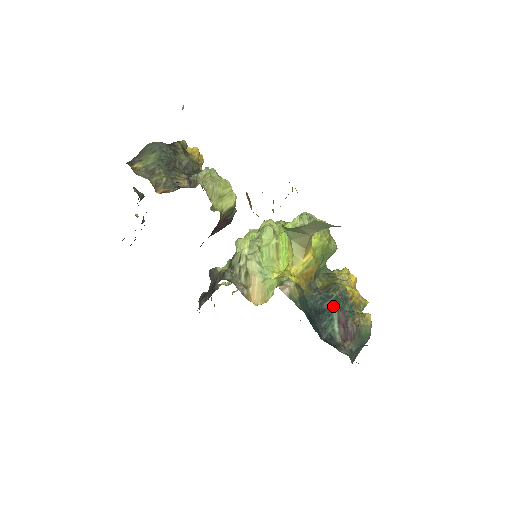
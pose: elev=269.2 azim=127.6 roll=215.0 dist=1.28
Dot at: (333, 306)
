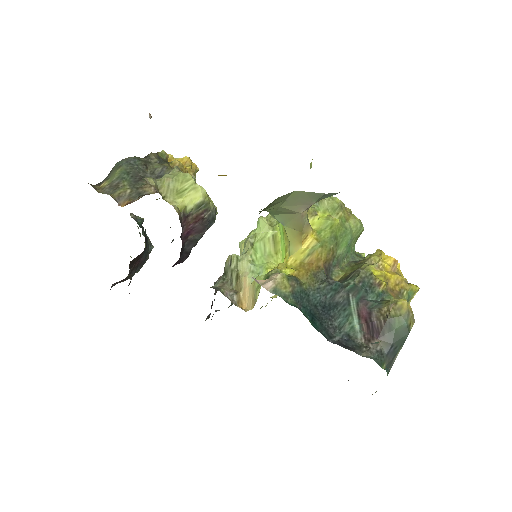
Dot at: (349, 297)
